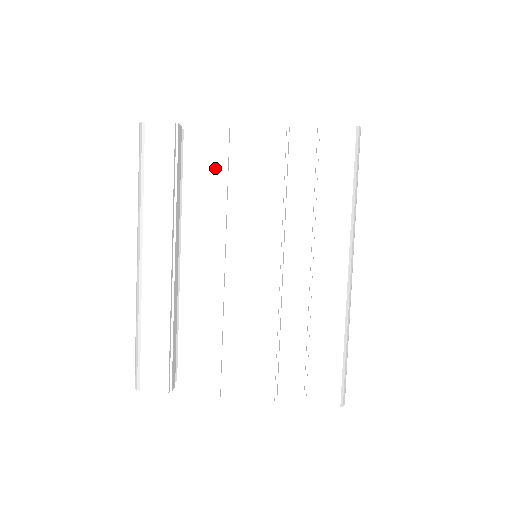
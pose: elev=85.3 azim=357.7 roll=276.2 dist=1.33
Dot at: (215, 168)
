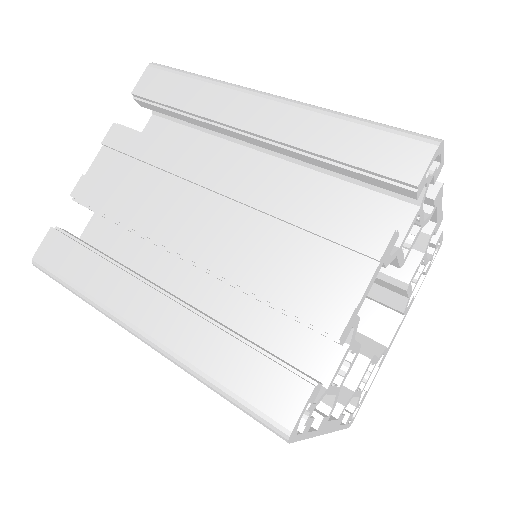
Dot at: occluded
